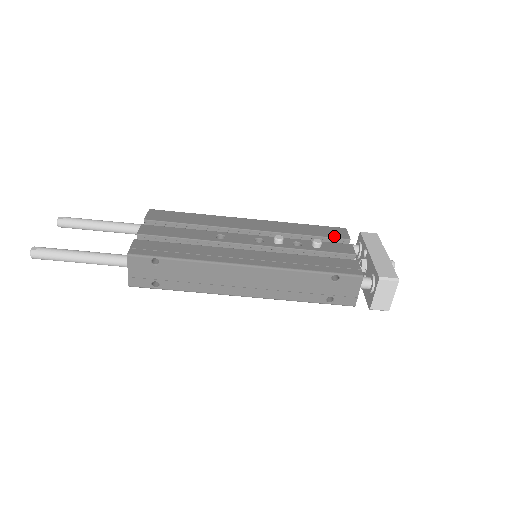
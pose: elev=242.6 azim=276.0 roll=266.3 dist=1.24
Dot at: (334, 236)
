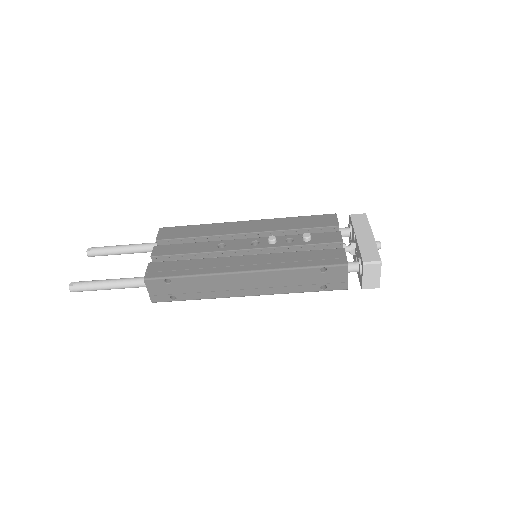
Dot at: (324, 225)
